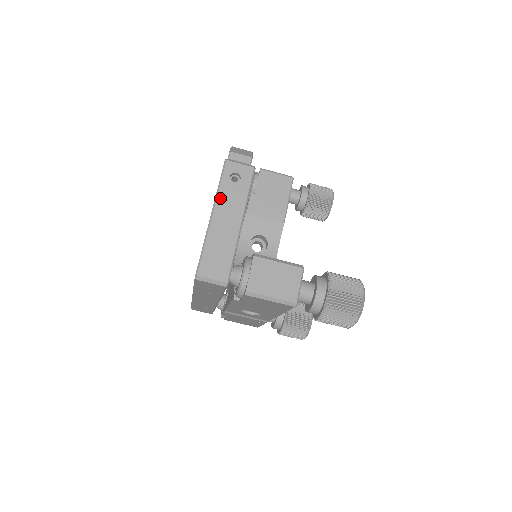
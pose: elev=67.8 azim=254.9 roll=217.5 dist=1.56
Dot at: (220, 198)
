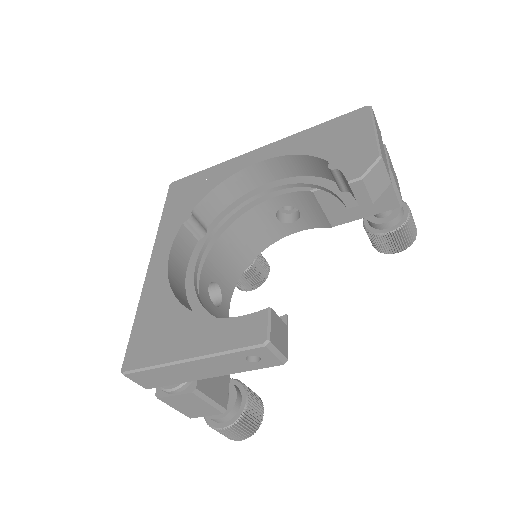
Dot at: (215, 359)
